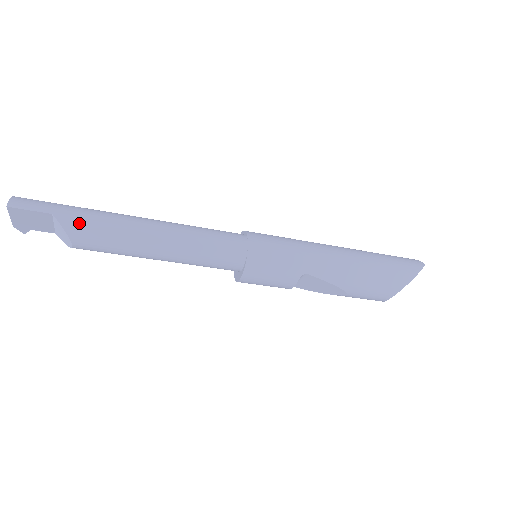
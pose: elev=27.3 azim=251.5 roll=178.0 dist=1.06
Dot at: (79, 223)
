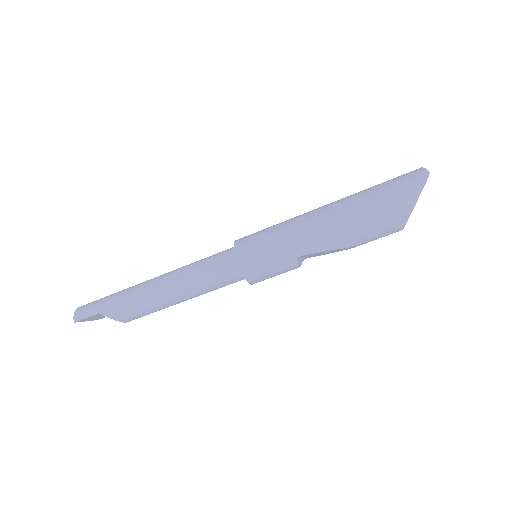
Dot at: (117, 311)
